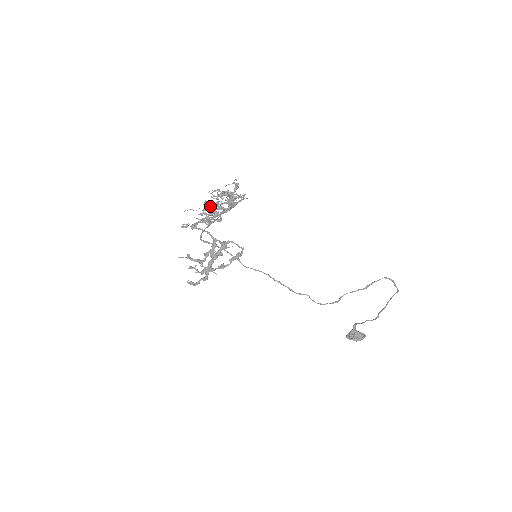
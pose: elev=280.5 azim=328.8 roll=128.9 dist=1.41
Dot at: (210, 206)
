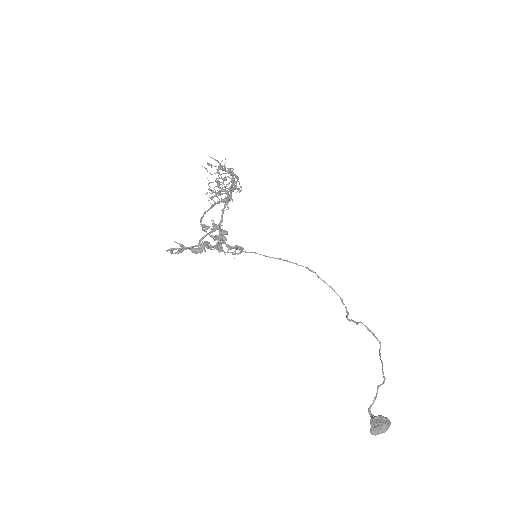
Dot at: (224, 169)
